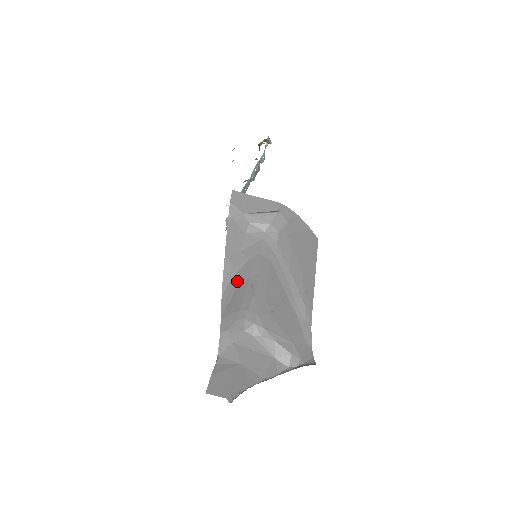
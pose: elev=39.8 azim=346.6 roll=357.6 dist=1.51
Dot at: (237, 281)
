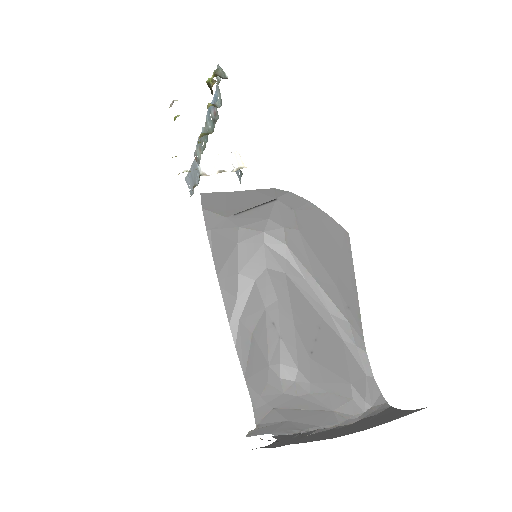
Dot at: (249, 320)
